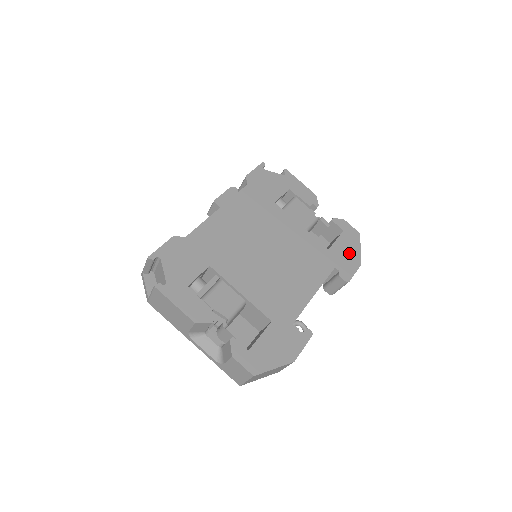
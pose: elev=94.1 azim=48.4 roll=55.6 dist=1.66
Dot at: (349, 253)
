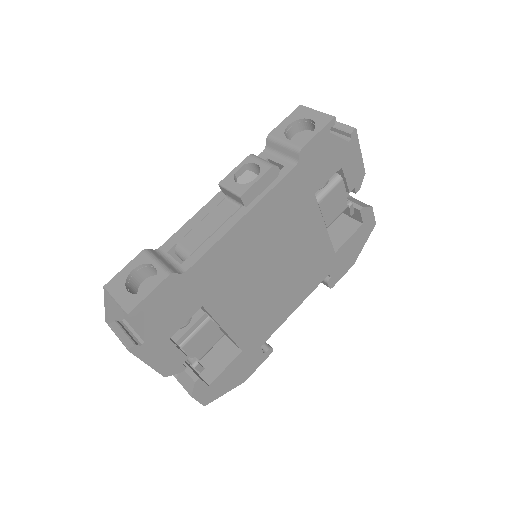
Dot at: (351, 253)
